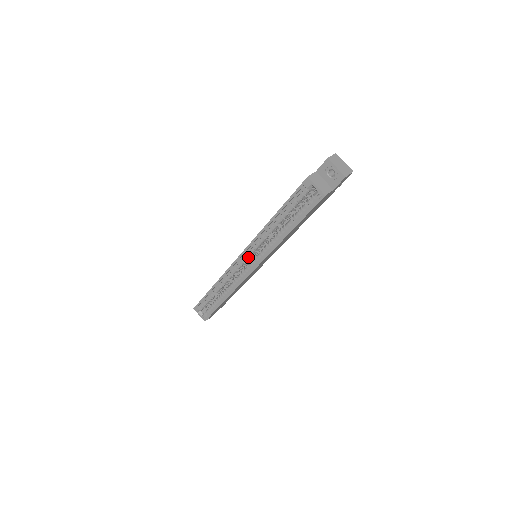
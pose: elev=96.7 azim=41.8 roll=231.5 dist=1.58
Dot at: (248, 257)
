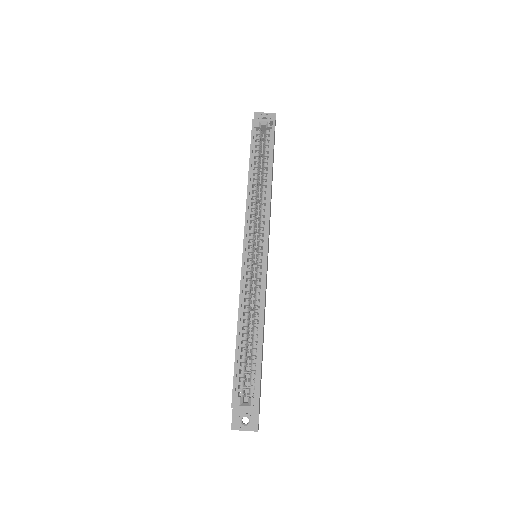
Dot at: (252, 244)
